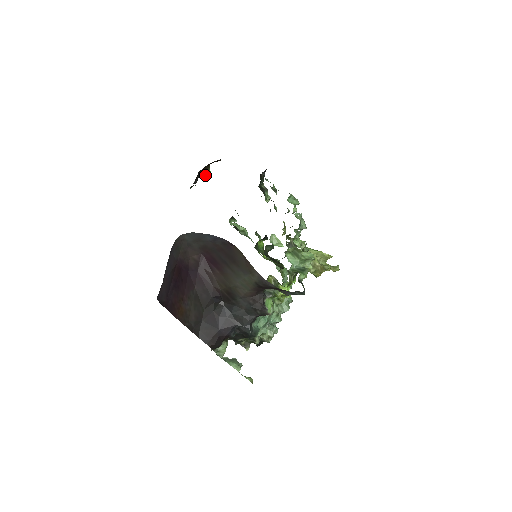
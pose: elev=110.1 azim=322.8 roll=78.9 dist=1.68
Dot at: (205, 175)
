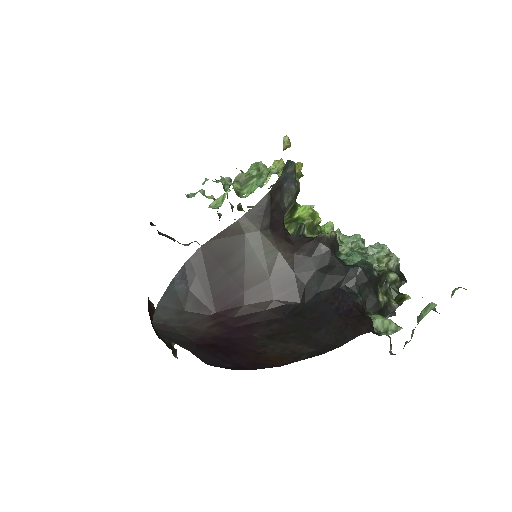
Dot at: occluded
